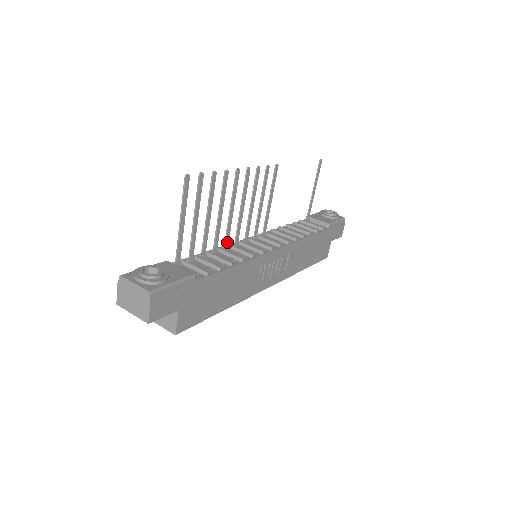
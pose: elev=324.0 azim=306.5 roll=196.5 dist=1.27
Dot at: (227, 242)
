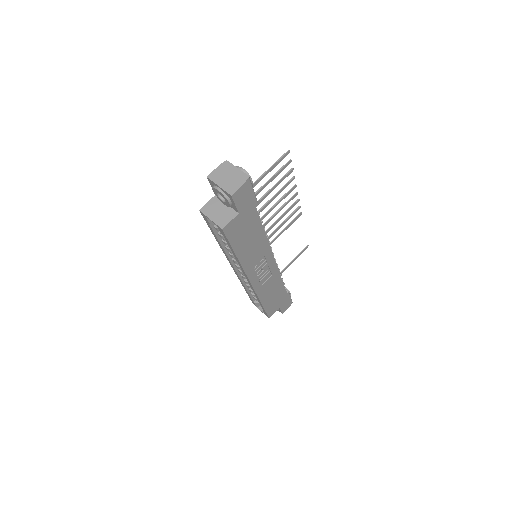
Dot at: occluded
